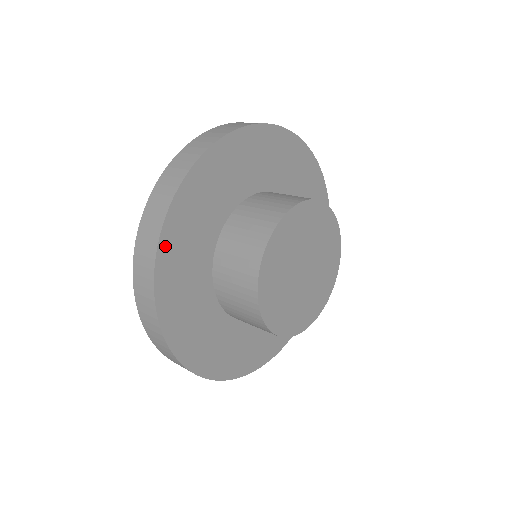
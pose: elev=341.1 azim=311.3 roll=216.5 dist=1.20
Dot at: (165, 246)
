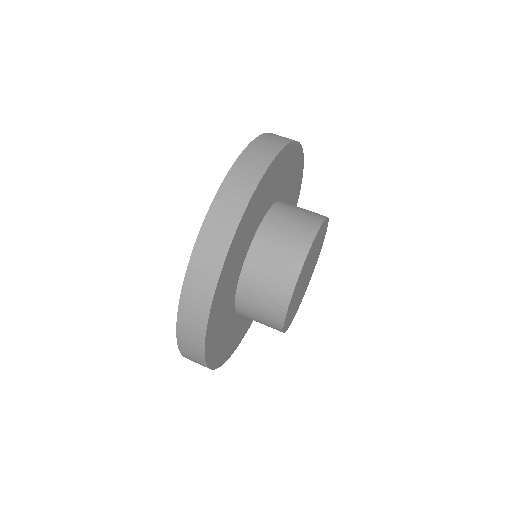
Dot at: (208, 340)
